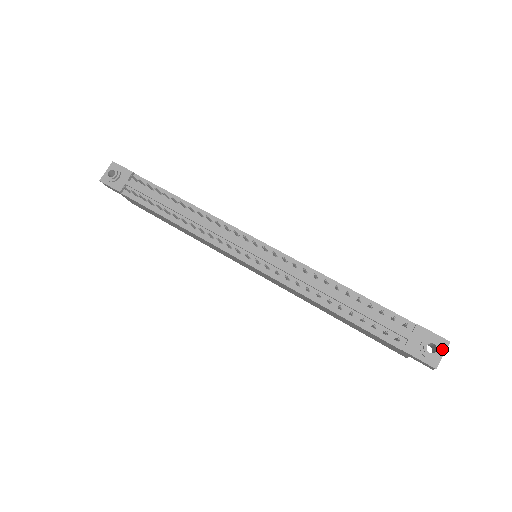
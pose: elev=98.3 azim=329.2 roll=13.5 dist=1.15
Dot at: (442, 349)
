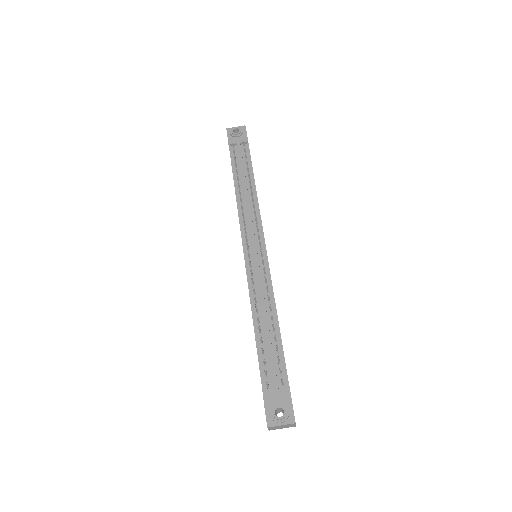
Dot at: (285, 420)
